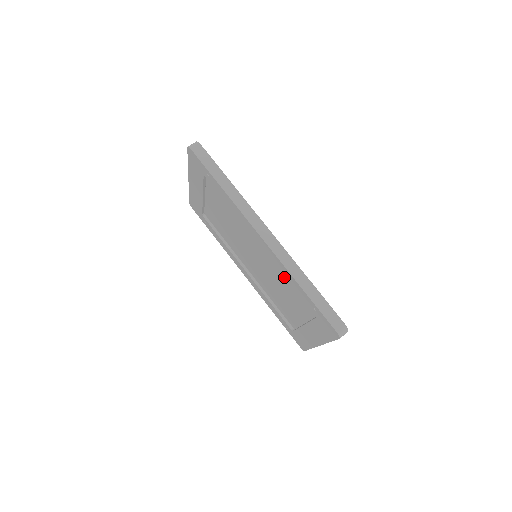
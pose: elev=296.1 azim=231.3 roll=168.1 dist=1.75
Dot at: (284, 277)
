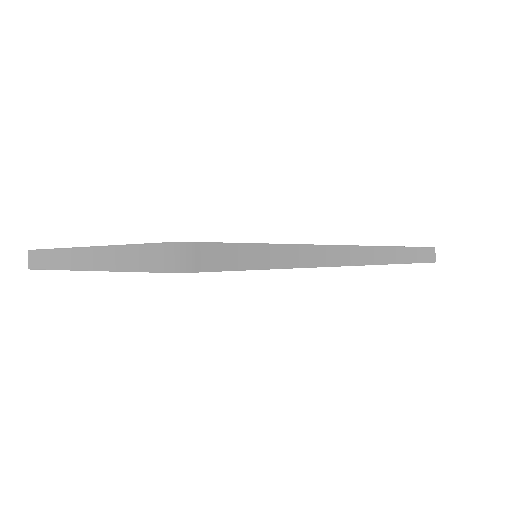
Dot at: occluded
